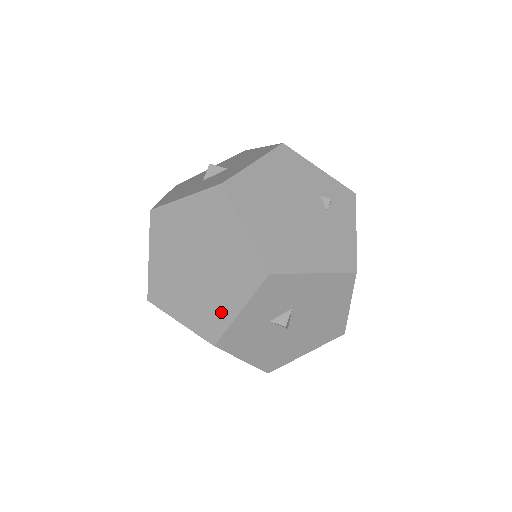
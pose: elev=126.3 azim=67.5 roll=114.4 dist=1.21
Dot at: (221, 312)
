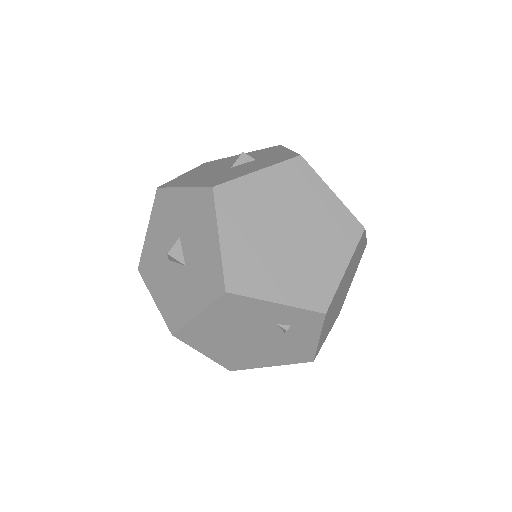
Dot at: occluded
